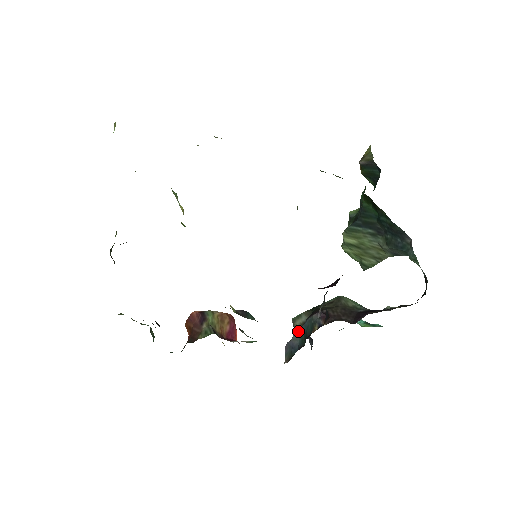
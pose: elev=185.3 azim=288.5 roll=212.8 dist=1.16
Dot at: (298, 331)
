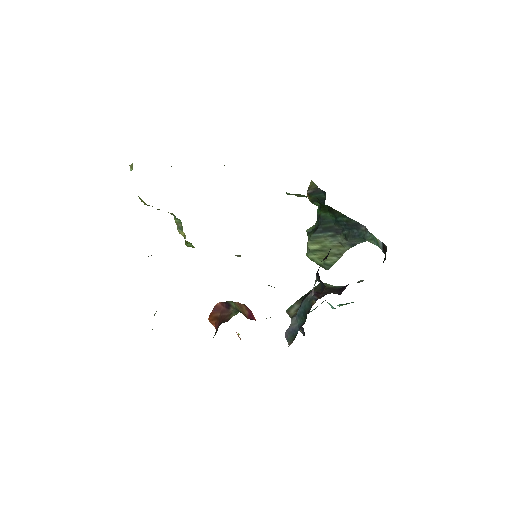
Dot at: (295, 316)
